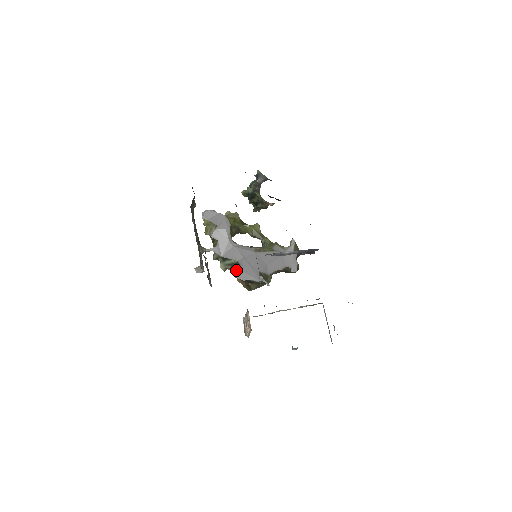
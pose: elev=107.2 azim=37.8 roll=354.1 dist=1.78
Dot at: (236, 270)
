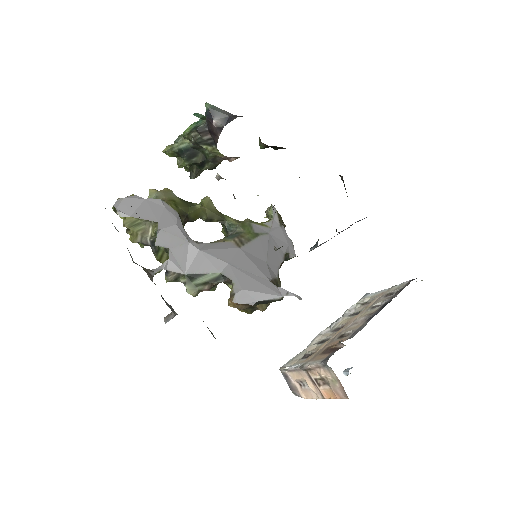
Dot at: (213, 287)
